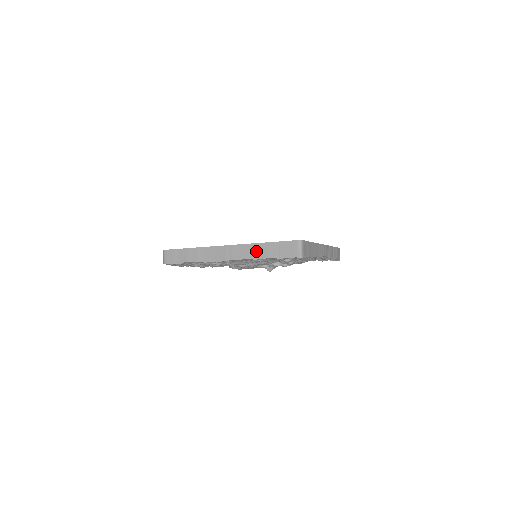
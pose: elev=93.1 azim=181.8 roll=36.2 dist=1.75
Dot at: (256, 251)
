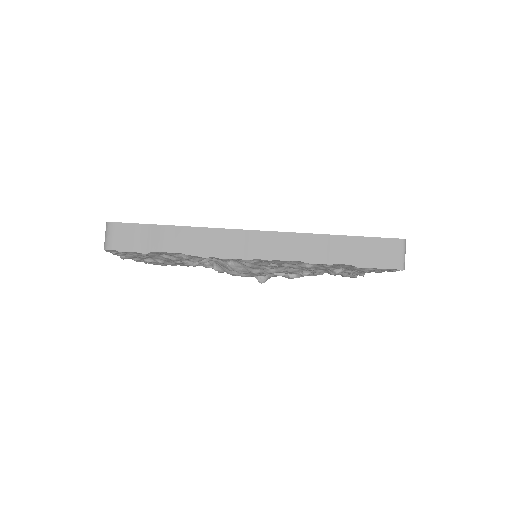
Dot at: (315, 248)
